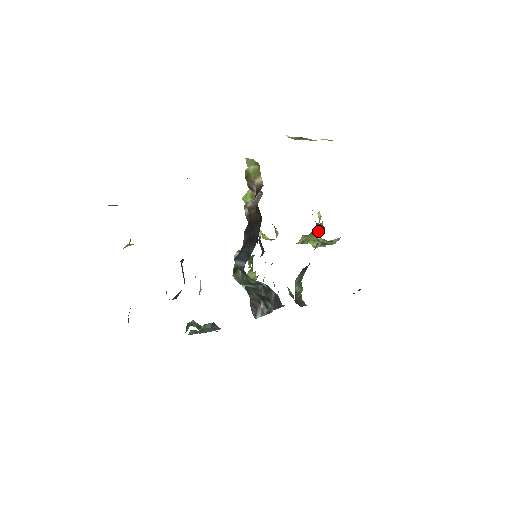
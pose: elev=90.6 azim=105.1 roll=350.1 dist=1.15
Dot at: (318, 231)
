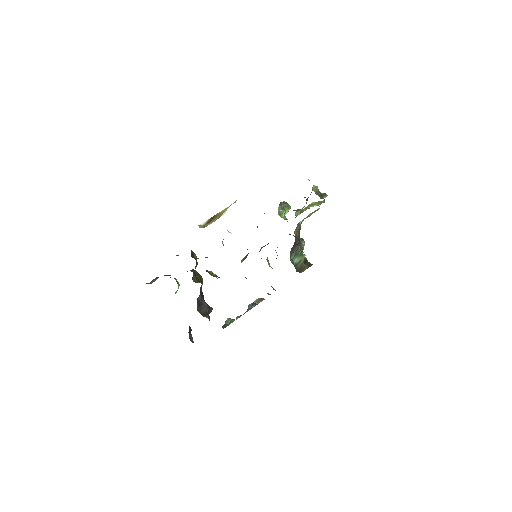
Dot at: occluded
